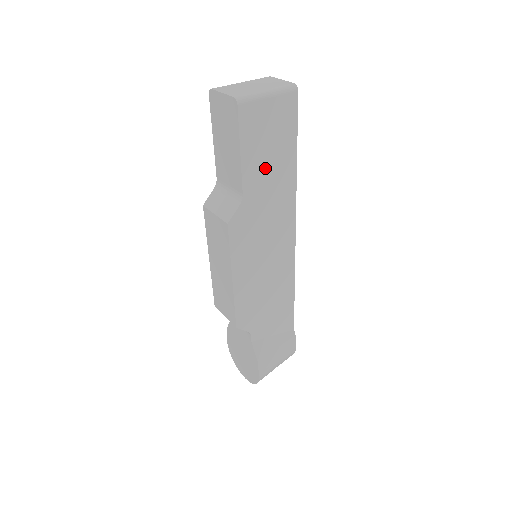
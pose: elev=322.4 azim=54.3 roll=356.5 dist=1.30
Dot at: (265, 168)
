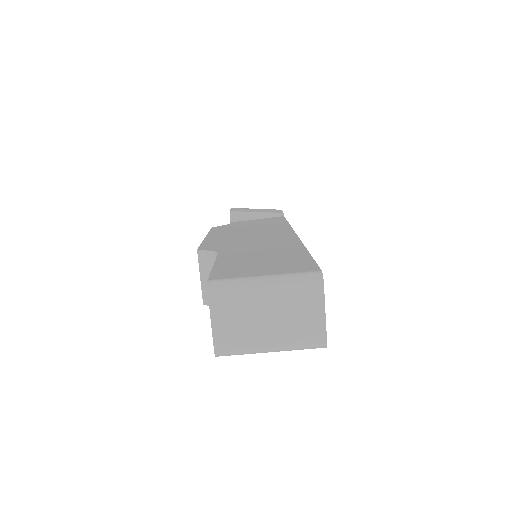
Dot at: occluded
